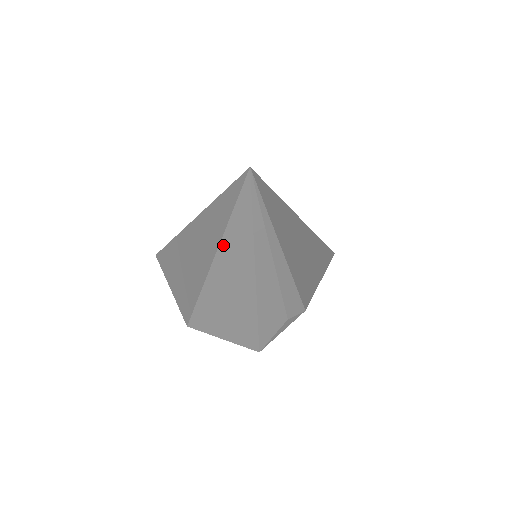
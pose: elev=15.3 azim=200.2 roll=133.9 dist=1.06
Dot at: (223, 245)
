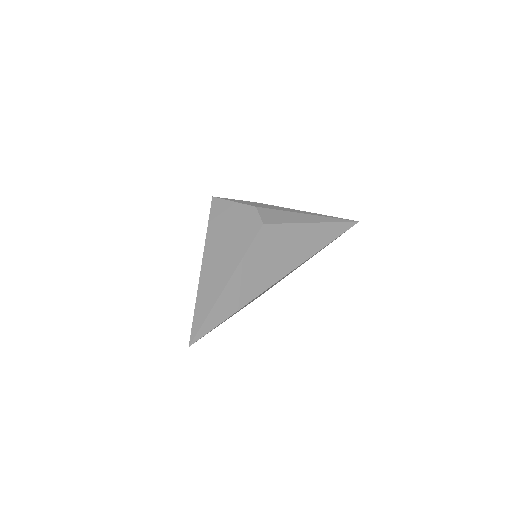
Dot at: occluded
